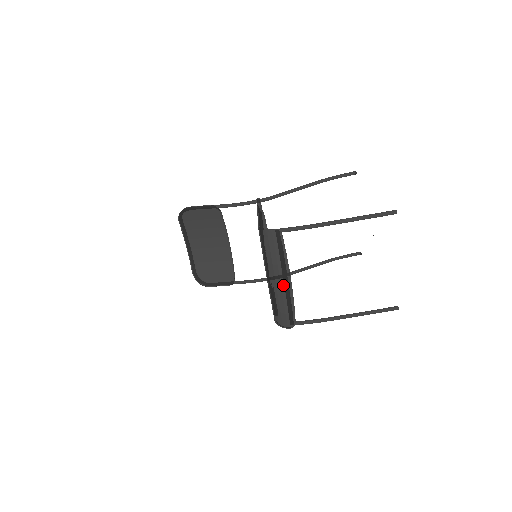
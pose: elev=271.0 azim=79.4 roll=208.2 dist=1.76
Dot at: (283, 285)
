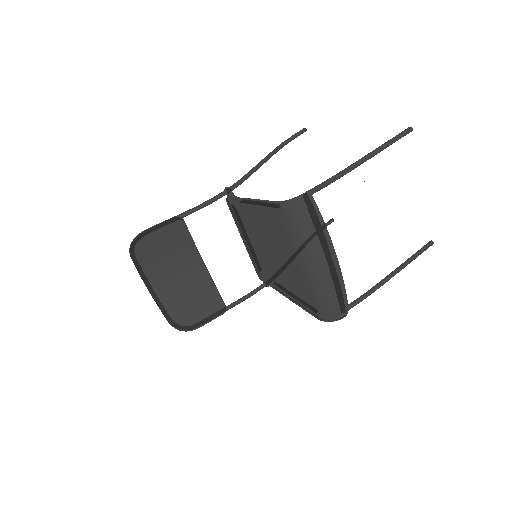
Dot at: (329, 263)
